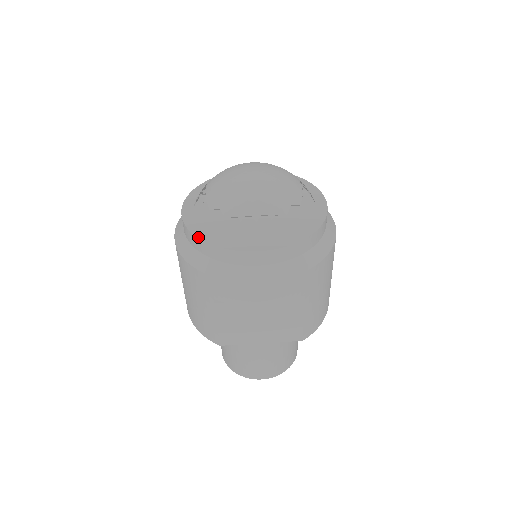
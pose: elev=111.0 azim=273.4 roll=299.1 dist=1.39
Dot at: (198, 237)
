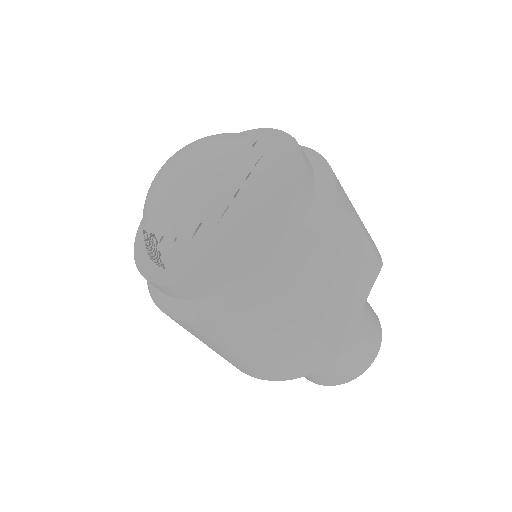
Dot at: (216, 273)
